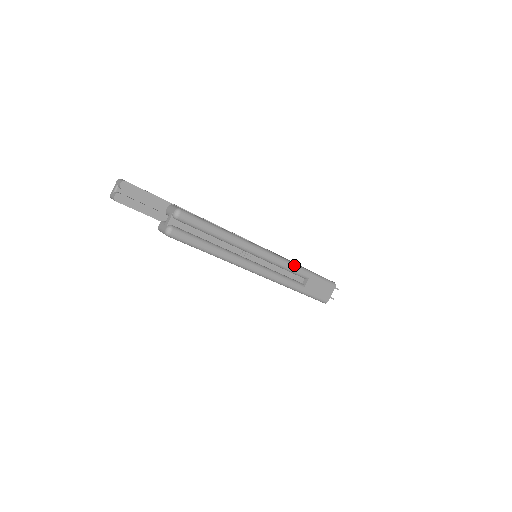
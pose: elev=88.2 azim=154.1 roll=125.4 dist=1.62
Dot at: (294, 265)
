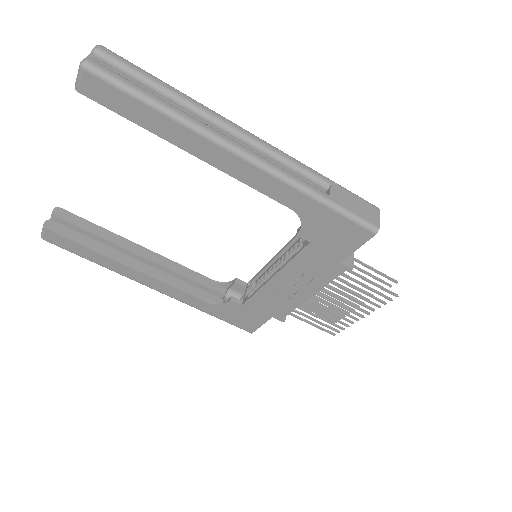
Dot at: (299, 162)
